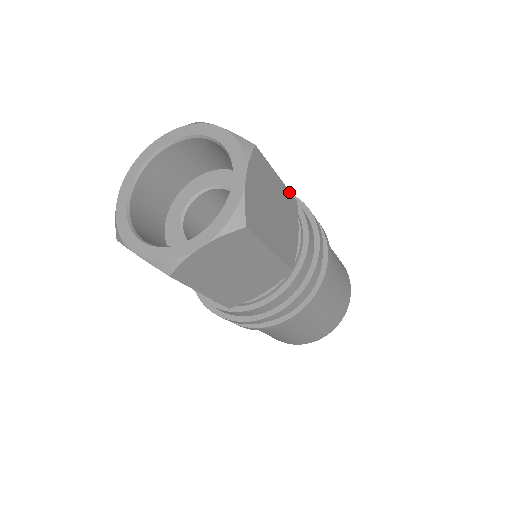
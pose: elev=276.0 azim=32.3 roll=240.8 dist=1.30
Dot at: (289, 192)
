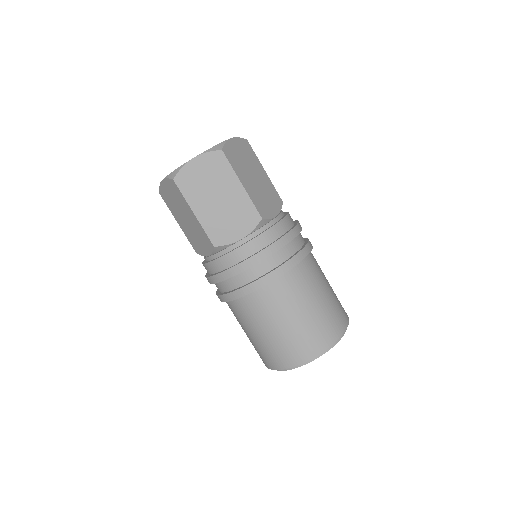
Dot at: (275, 189)
